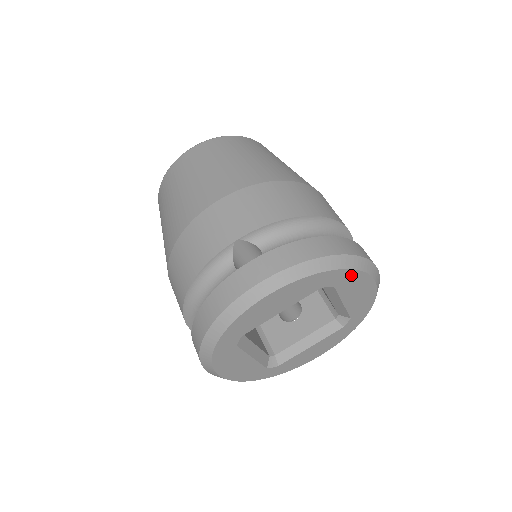
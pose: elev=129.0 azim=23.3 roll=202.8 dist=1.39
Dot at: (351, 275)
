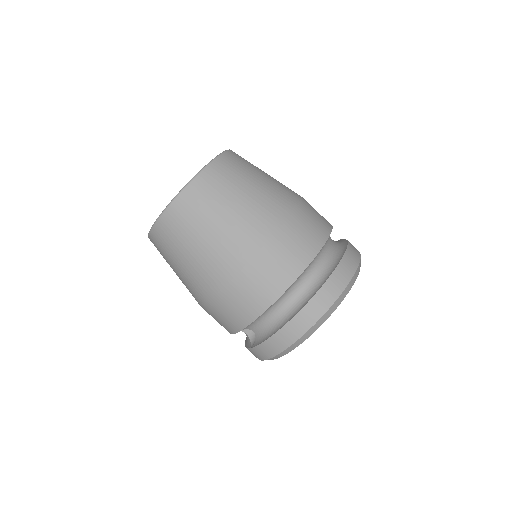
Dot at: occluded
